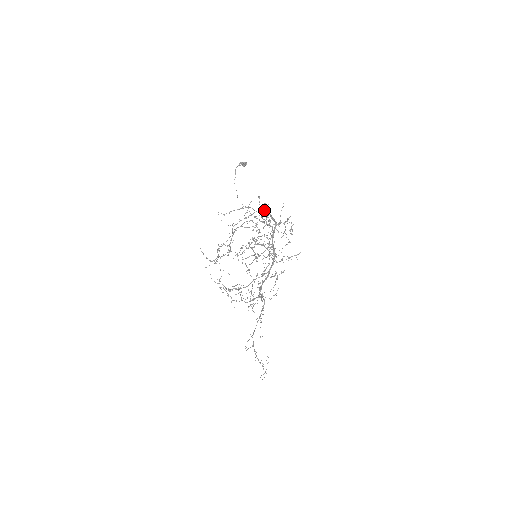
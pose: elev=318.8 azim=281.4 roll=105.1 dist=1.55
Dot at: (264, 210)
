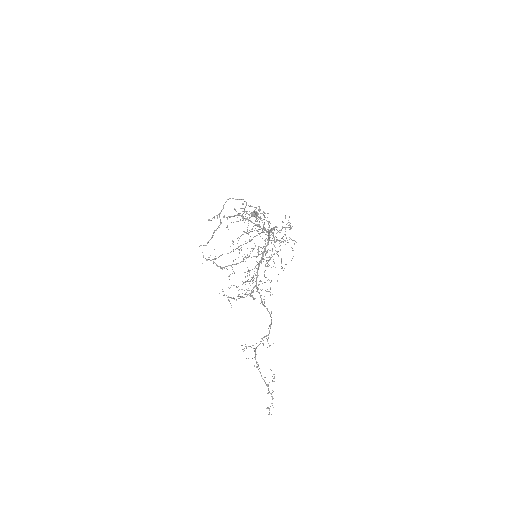
Dot at: occluded
